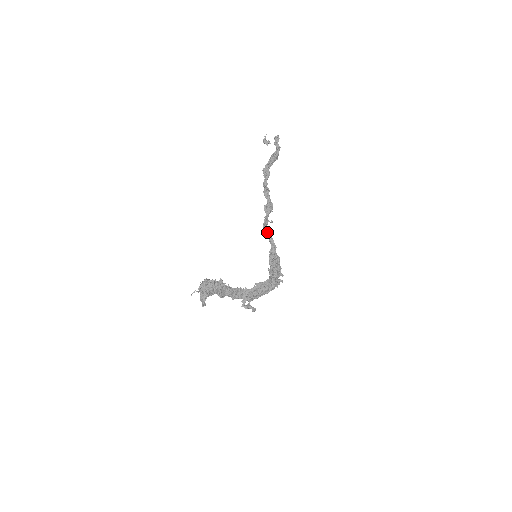
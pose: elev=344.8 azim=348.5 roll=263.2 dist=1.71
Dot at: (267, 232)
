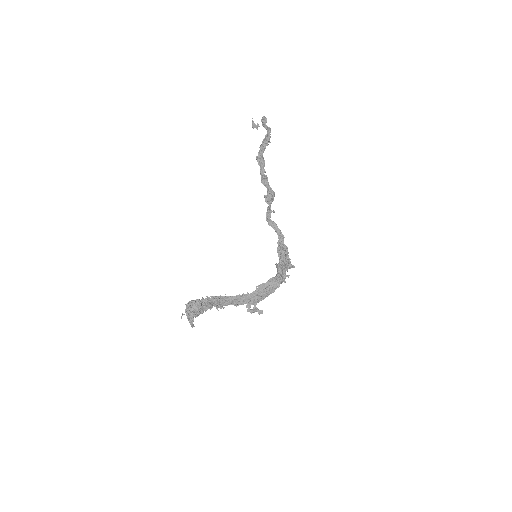
Dot at: (272, 224)
